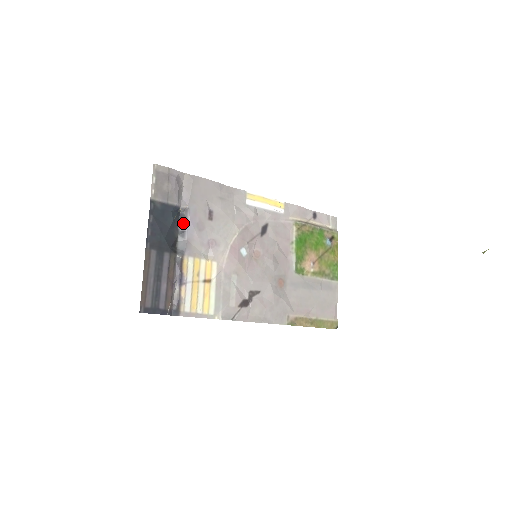
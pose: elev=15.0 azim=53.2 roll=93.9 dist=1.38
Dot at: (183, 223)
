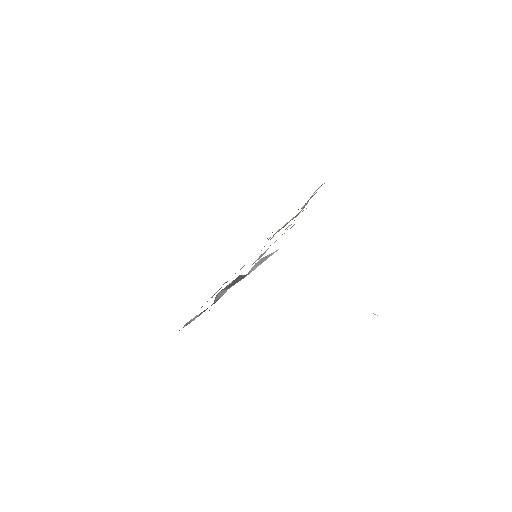
Dot at: (236, 282)
